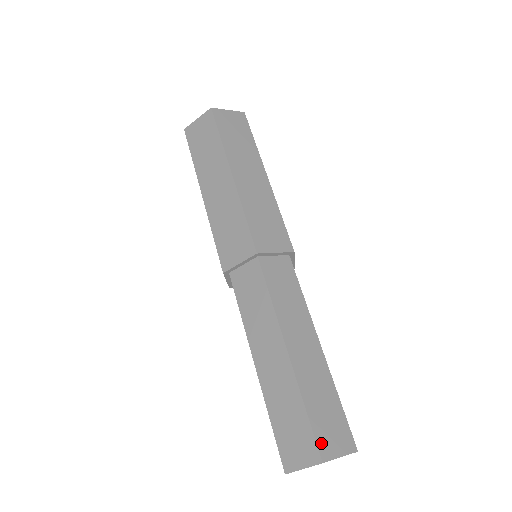
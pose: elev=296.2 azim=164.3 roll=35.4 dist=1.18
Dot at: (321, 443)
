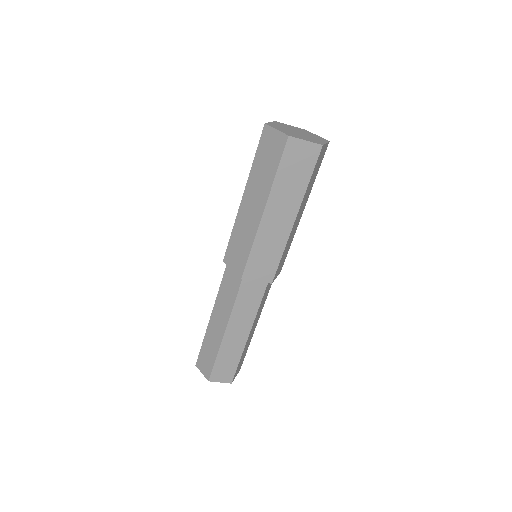
Dot at: (235, 375)
